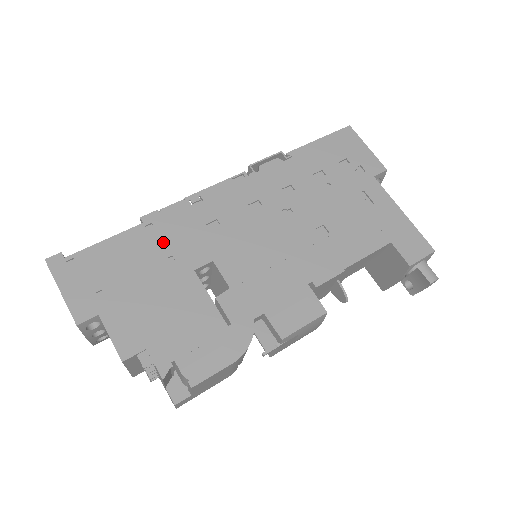
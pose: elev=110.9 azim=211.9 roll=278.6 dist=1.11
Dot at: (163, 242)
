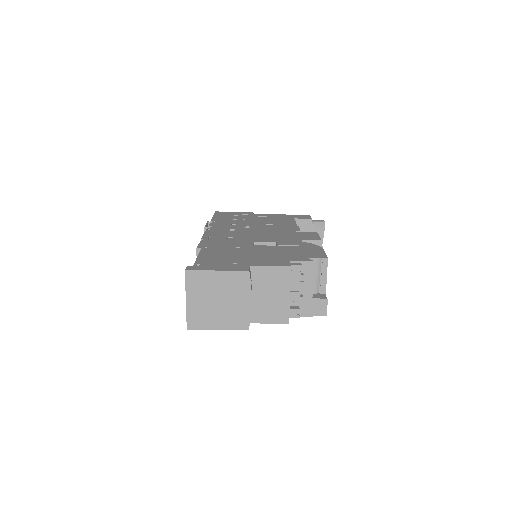
Dot at: (223, 247)
